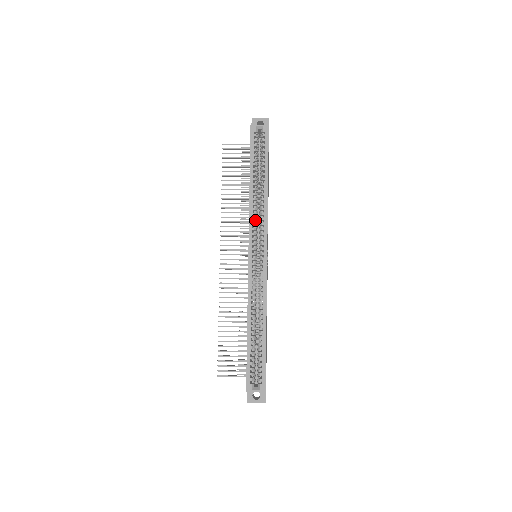
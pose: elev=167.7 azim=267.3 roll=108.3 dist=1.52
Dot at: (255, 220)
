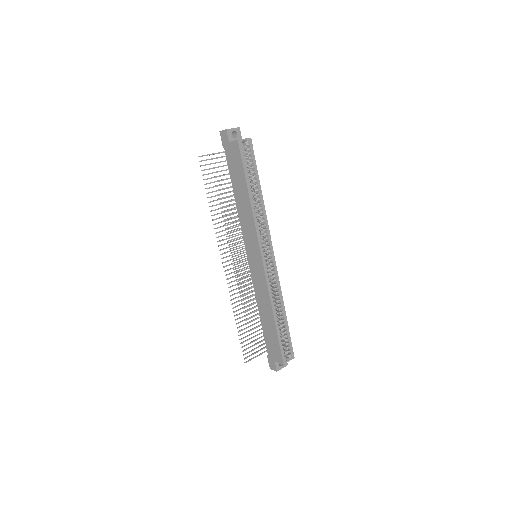
Dot at: (257, 227)
